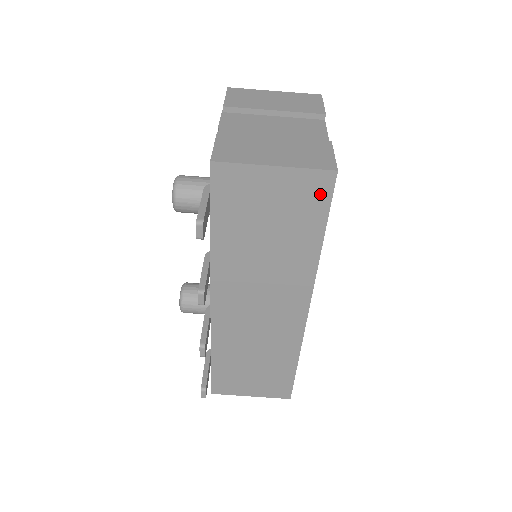
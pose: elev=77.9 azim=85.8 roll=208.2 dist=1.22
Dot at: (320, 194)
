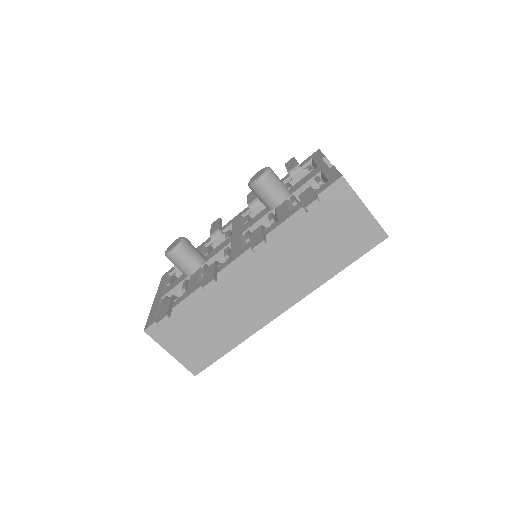
Dot at: (369, 242)
